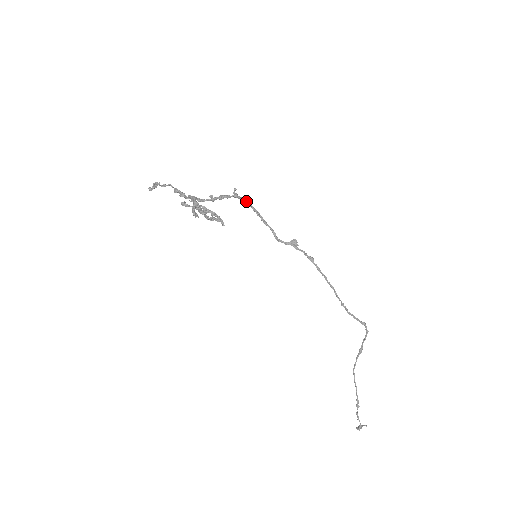
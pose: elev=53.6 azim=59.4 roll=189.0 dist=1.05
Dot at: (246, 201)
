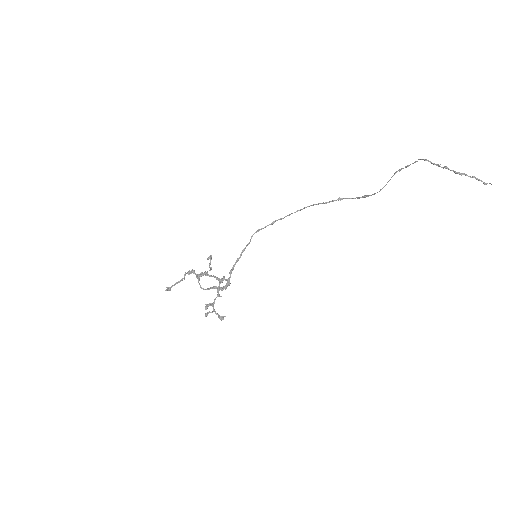
Dot at: (231, 271)
